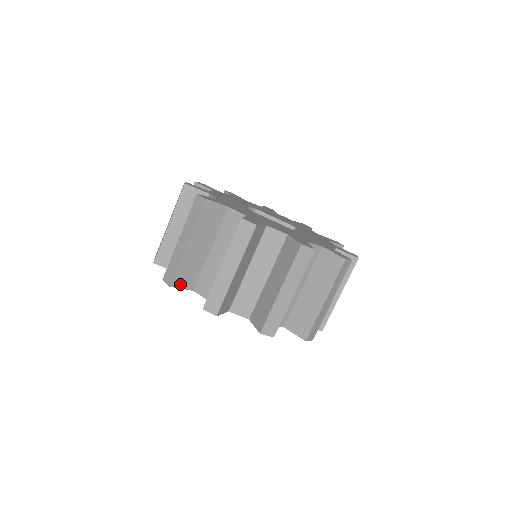
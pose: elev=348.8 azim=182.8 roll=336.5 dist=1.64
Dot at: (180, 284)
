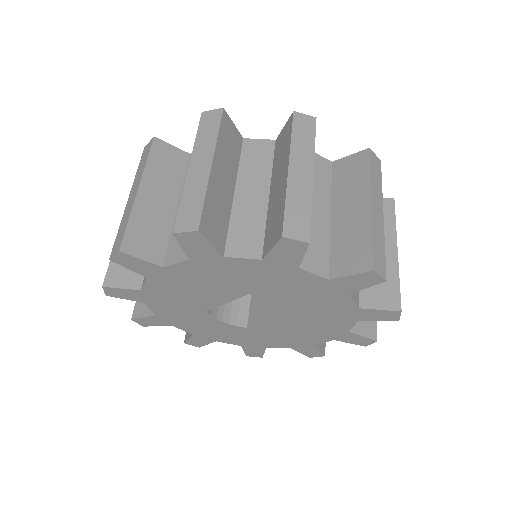
Dot at: (118, 282)
